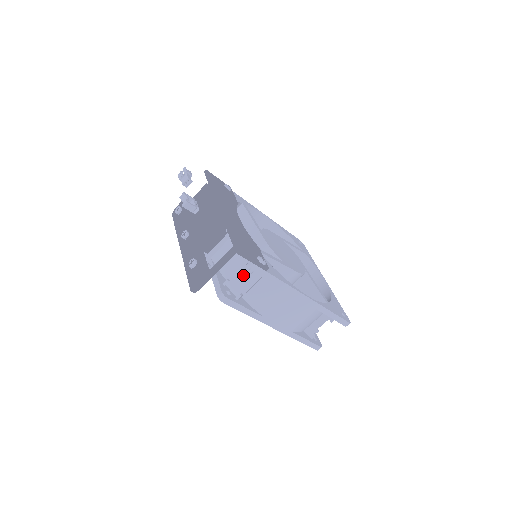
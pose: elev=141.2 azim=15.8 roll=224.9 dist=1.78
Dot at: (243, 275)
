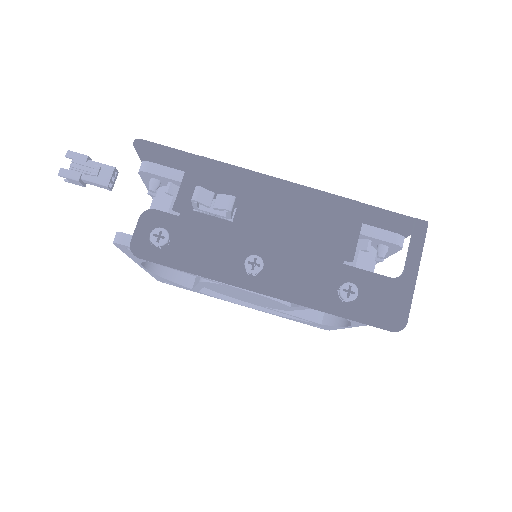
Dot at: occluded
